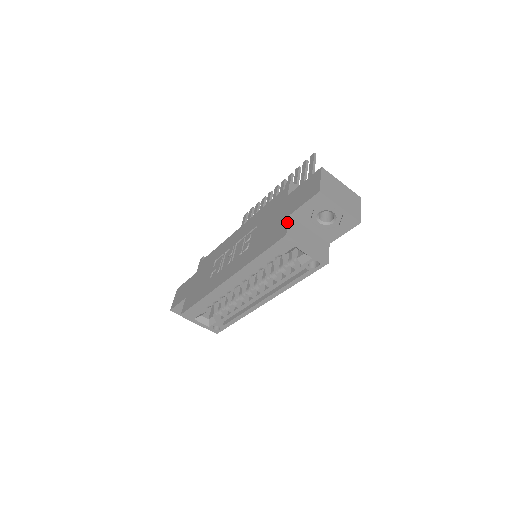
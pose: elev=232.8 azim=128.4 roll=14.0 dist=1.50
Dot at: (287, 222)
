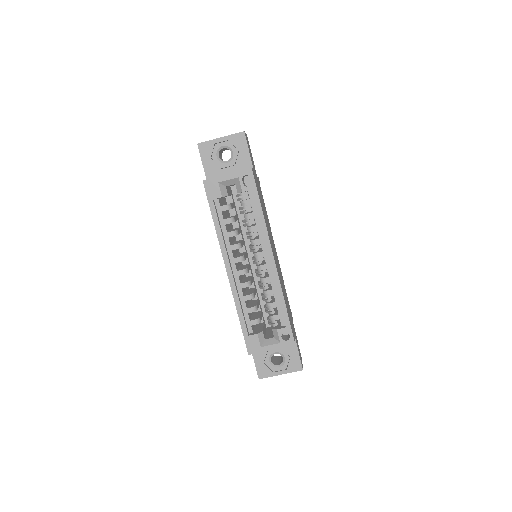
Dot at: occluded
